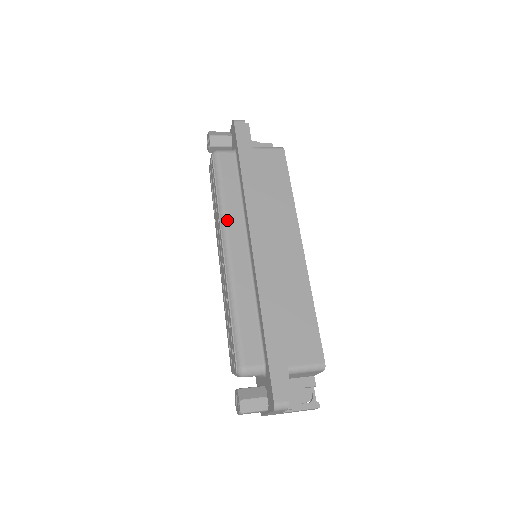
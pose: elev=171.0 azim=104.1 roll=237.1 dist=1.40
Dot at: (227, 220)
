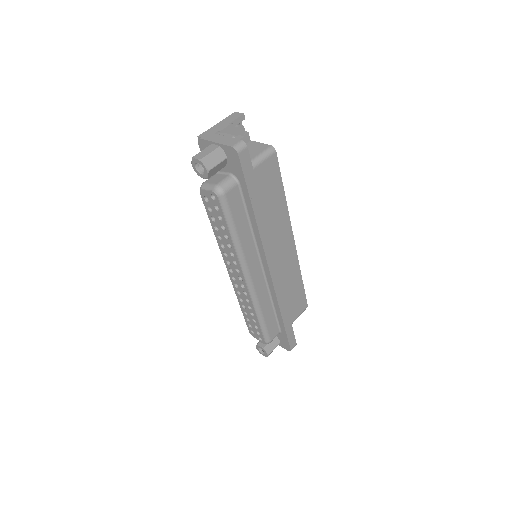
Dot at: (245, 258)
